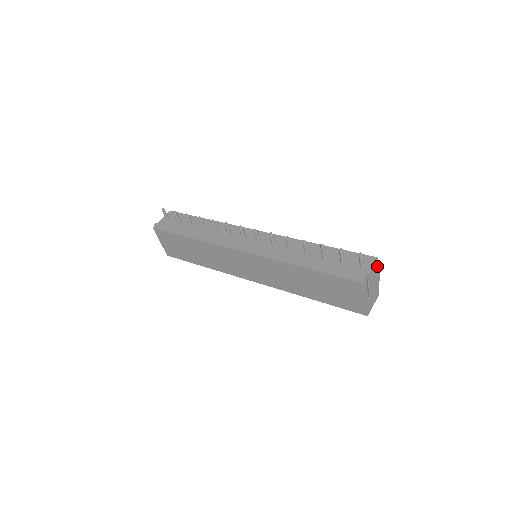
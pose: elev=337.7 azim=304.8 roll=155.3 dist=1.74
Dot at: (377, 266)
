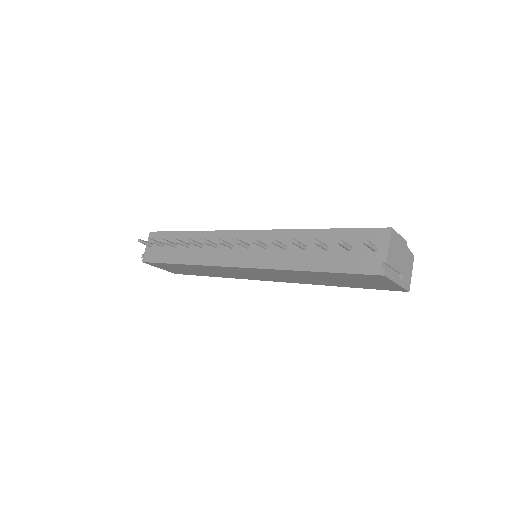
Dot at: (395, 236)
